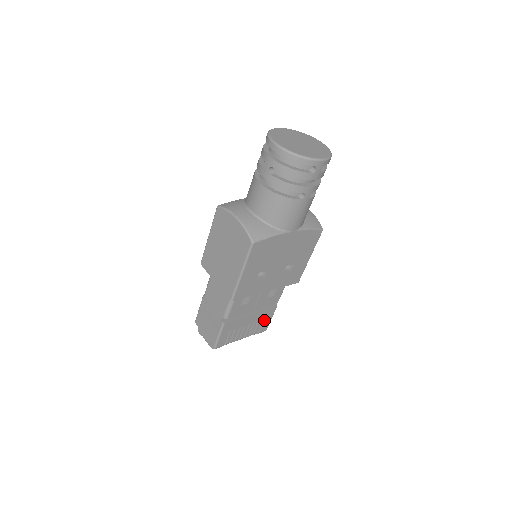
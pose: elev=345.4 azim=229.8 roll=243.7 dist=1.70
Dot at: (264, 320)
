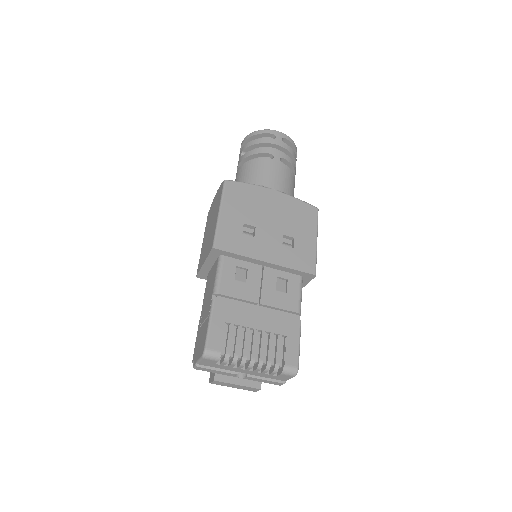
Dot at: (286, 339)
